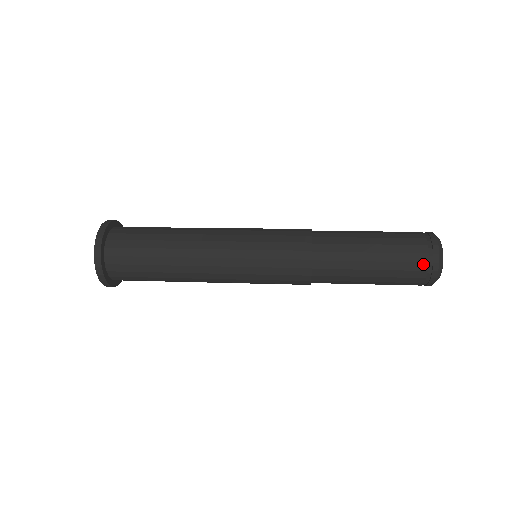
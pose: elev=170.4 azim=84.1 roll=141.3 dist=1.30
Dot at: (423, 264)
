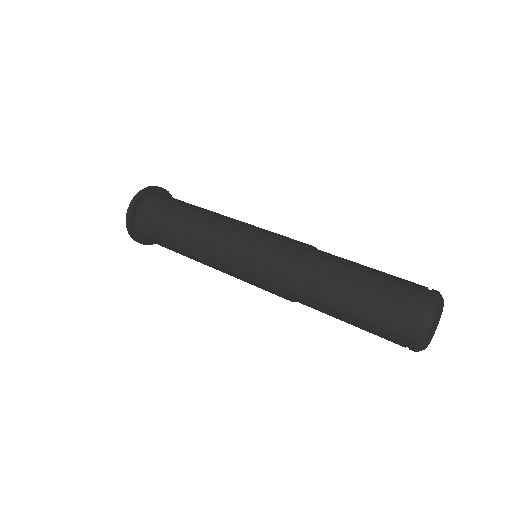
Dot at: (400, 328)
